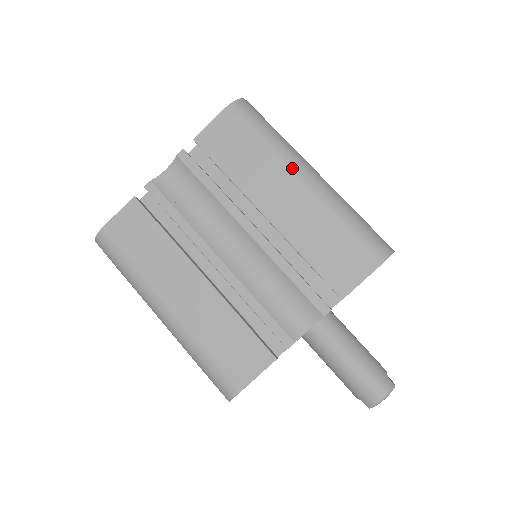
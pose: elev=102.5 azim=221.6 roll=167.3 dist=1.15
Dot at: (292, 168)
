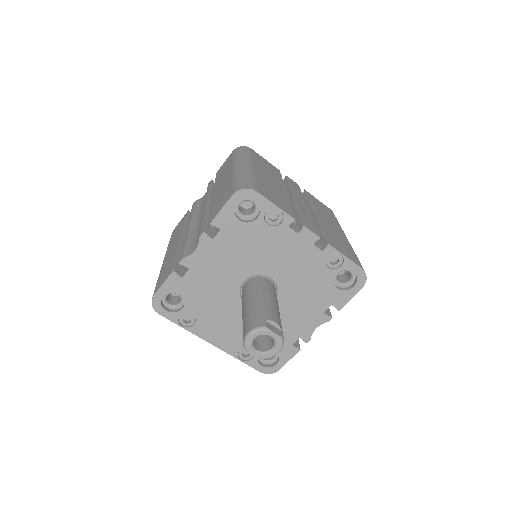
Dot at: (234, 164)
